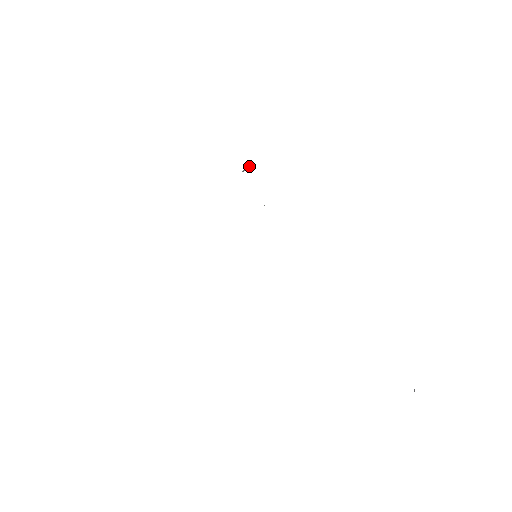
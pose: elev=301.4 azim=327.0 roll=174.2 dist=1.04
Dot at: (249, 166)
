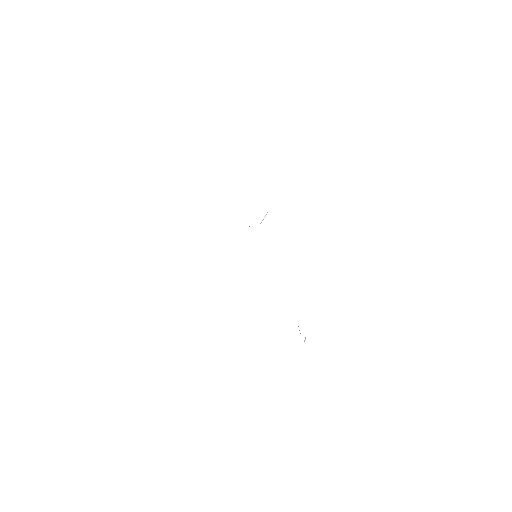
Dot at: occluded
